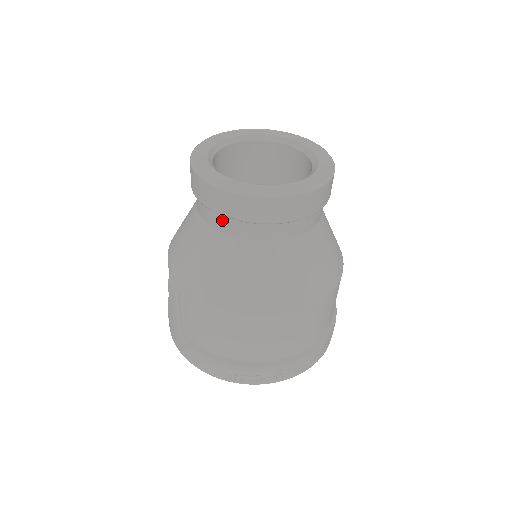
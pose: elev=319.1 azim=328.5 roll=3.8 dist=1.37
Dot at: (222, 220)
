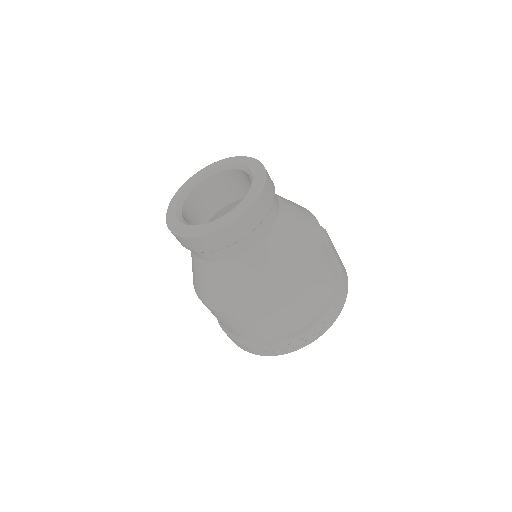
Dot at: occluded
